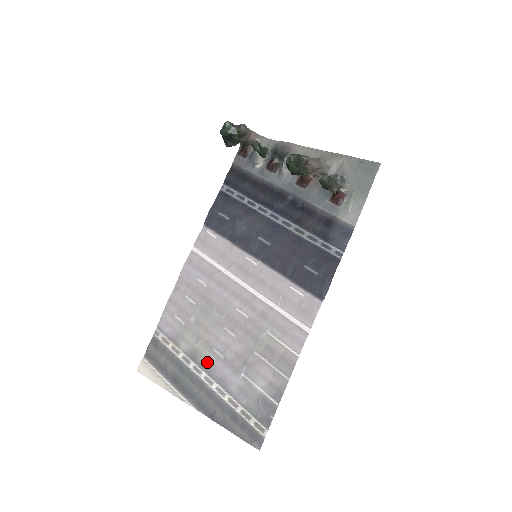
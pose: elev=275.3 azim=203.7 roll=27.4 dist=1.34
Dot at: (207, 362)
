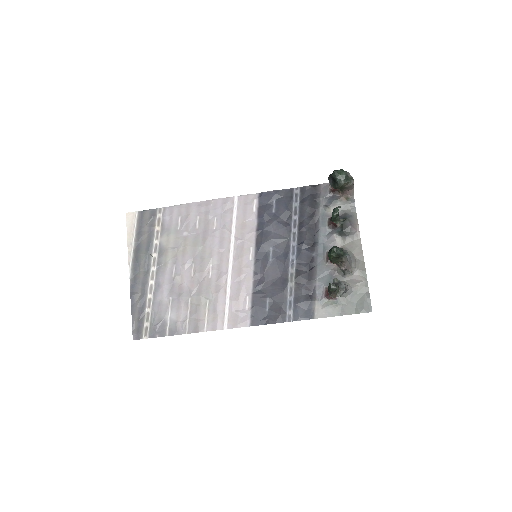
Dot at: (164, 266)
